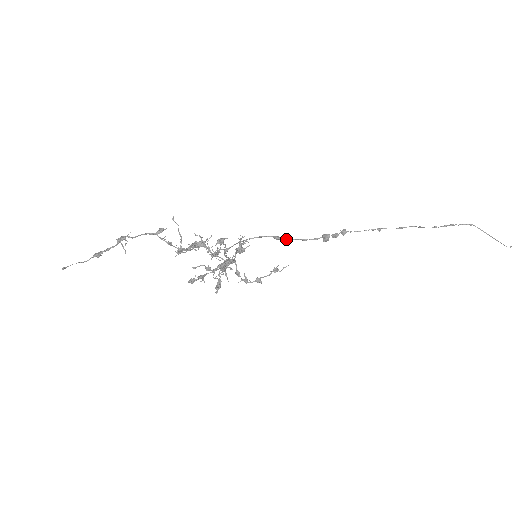
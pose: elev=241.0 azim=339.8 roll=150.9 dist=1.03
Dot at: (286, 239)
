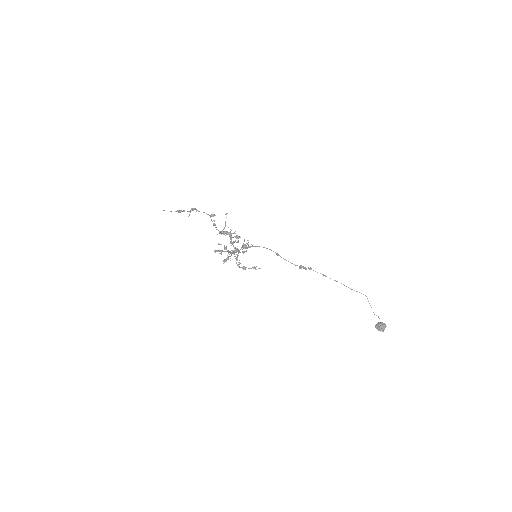
Dot at: occluded
